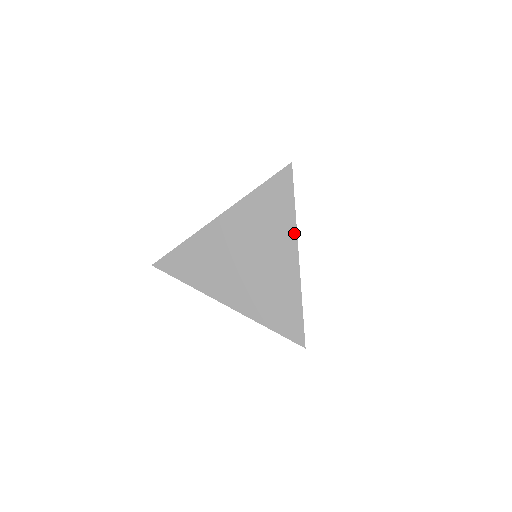
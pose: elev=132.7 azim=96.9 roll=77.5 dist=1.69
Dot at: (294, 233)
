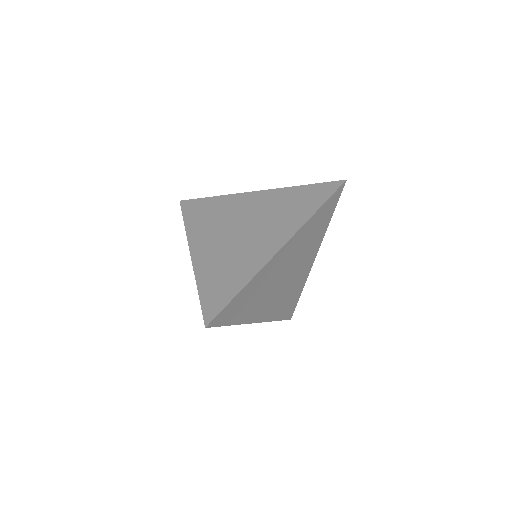
Dot at: (297, 228)
